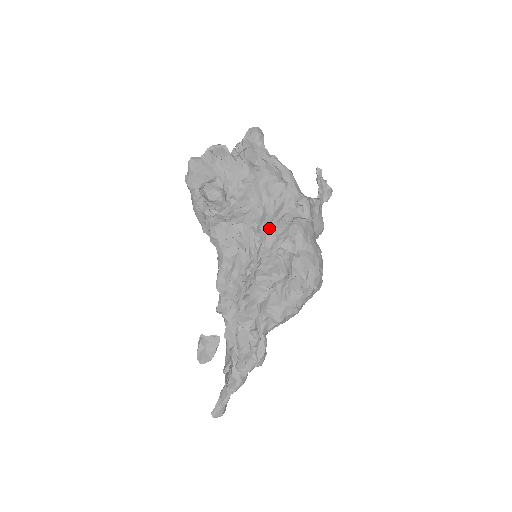
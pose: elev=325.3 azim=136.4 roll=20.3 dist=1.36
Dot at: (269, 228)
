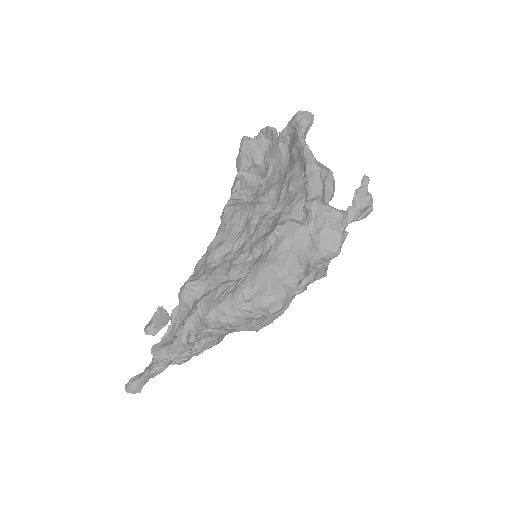
Dot at: (264, 223)
